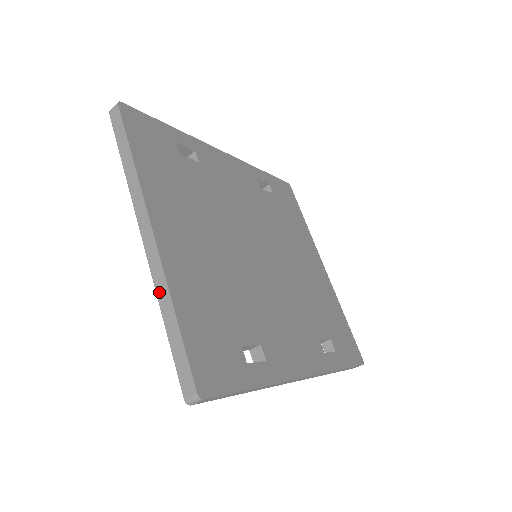
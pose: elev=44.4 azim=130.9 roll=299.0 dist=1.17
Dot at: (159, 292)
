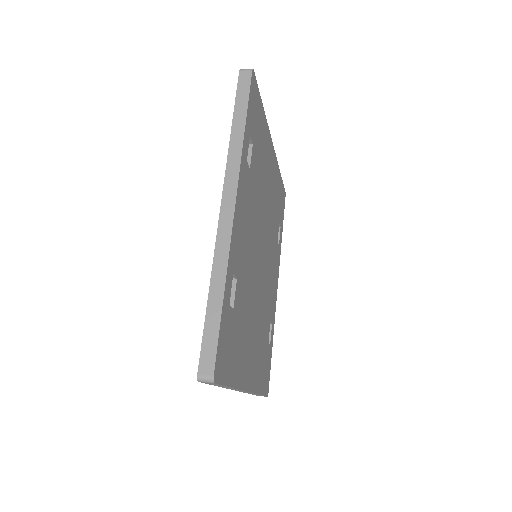
Dot at: occluded
